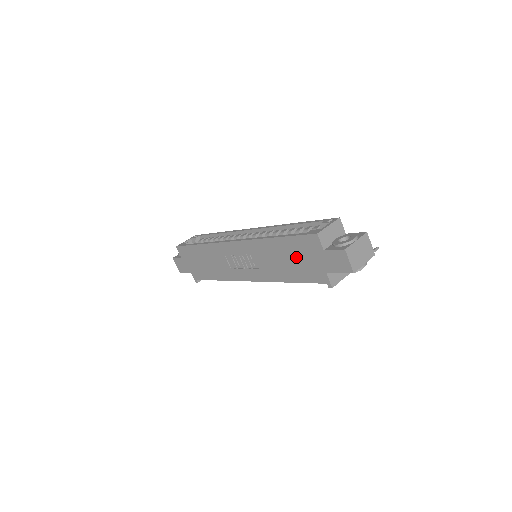
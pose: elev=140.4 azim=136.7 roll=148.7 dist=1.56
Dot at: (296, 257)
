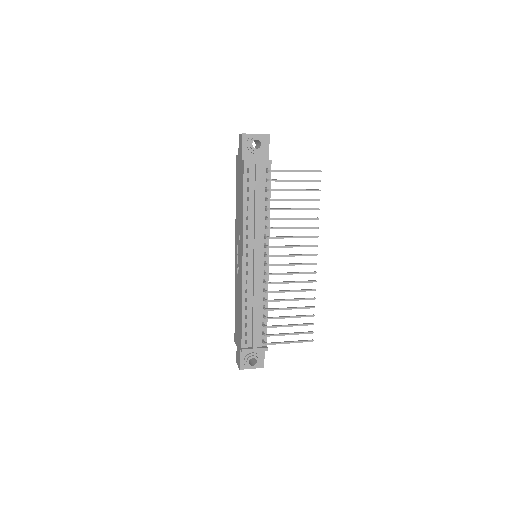
Dot at: (239, 185)
